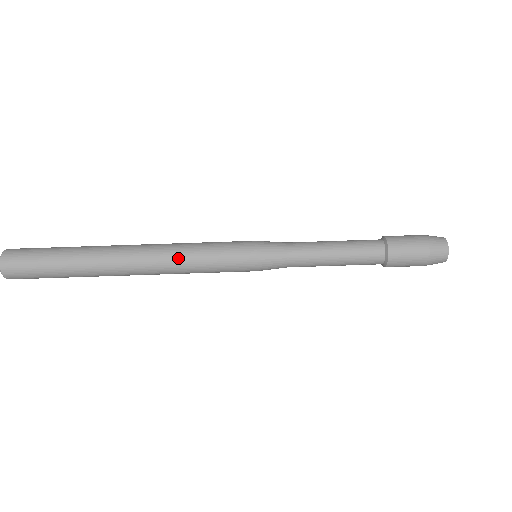
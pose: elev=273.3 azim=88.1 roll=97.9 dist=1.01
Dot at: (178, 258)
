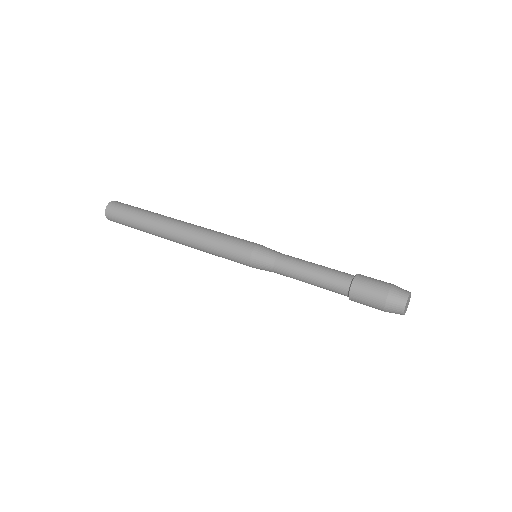
Dot at: (206, 231)
